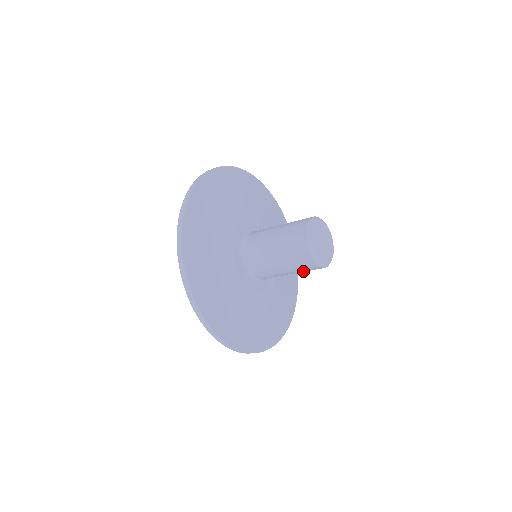
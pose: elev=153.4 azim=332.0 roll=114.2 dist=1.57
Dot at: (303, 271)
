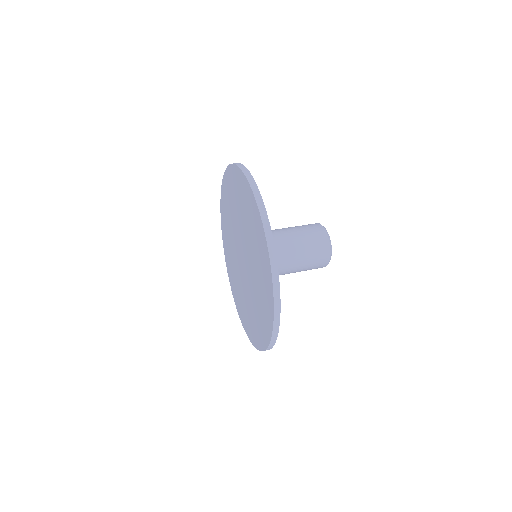
Dot at: (306, 270)
